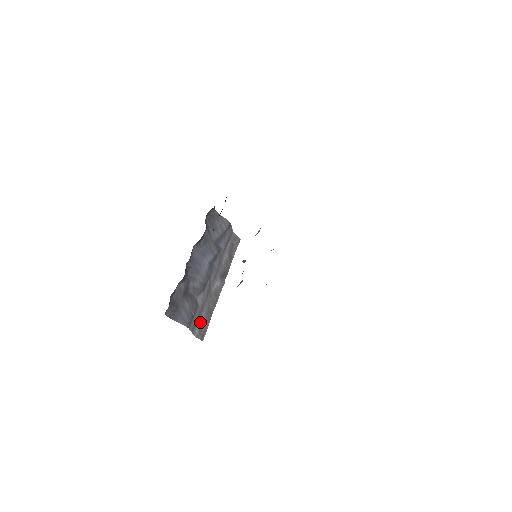
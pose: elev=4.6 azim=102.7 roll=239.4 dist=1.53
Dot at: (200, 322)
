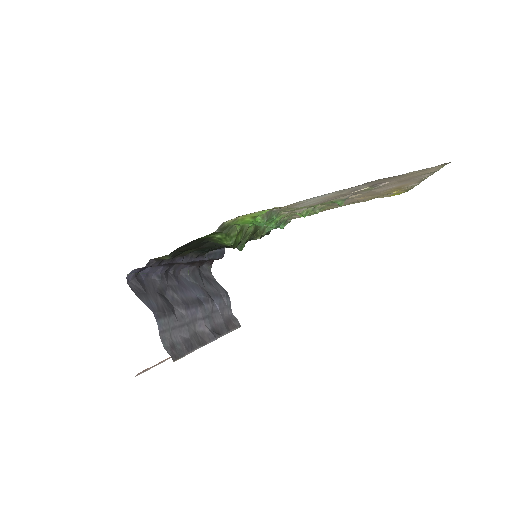
Dot at: (174, 340)
